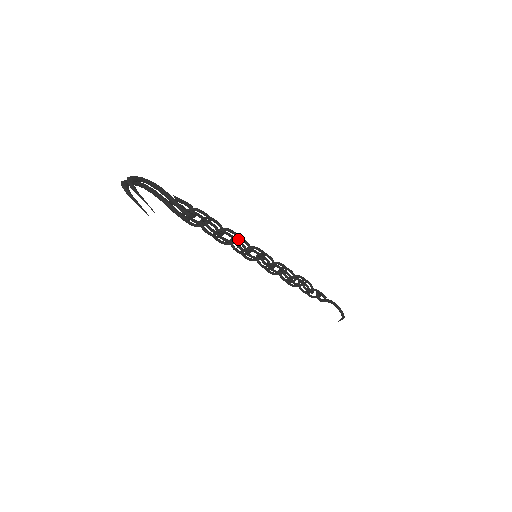
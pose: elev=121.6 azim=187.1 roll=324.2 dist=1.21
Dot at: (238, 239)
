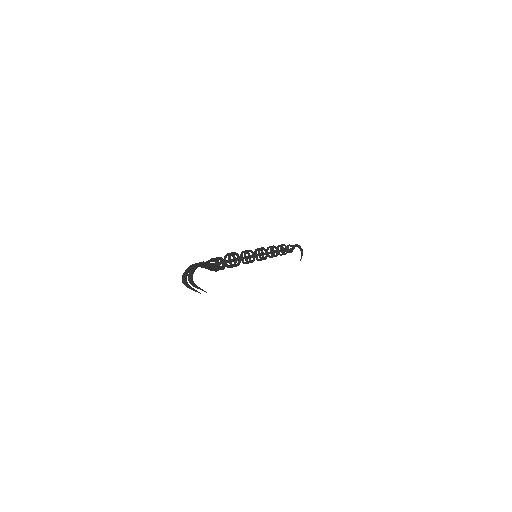
Dot at: occluded
